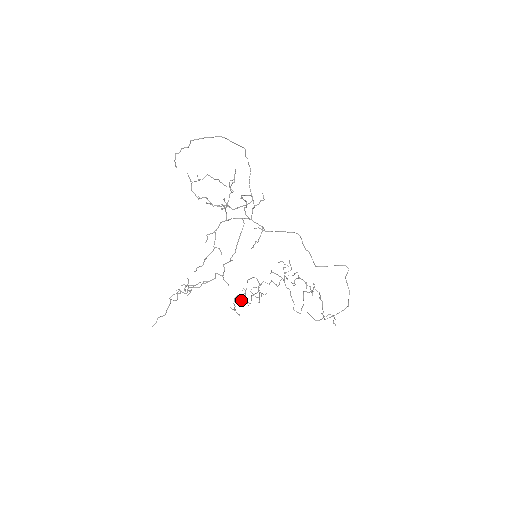
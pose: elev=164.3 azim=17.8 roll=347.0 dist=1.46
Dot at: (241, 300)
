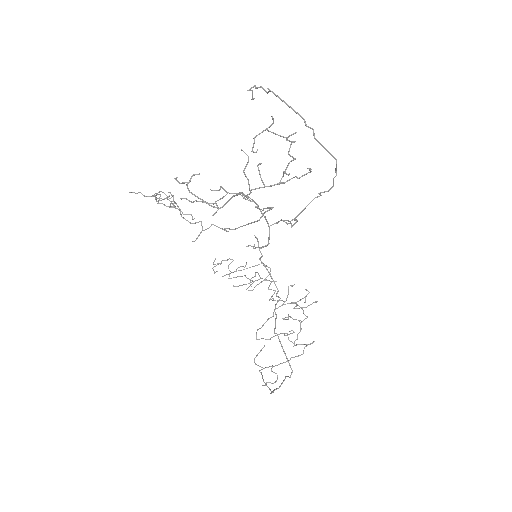
Dot at: occluded
